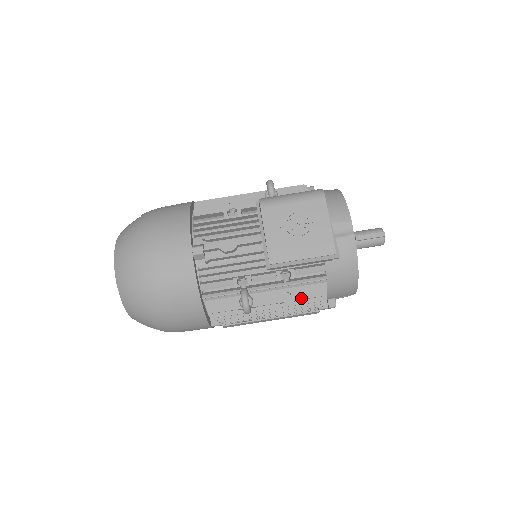
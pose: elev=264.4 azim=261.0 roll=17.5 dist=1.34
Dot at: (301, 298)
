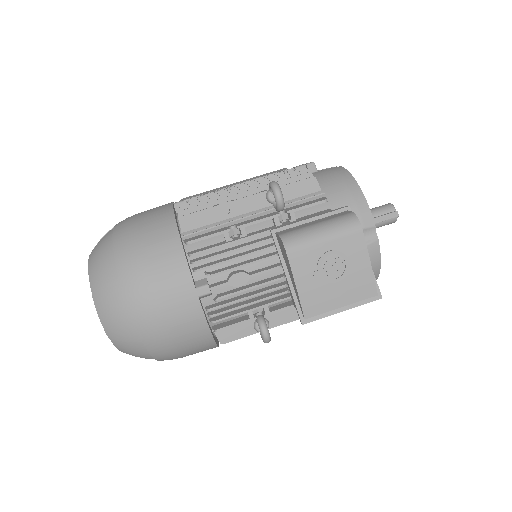
Dot at: occluded
